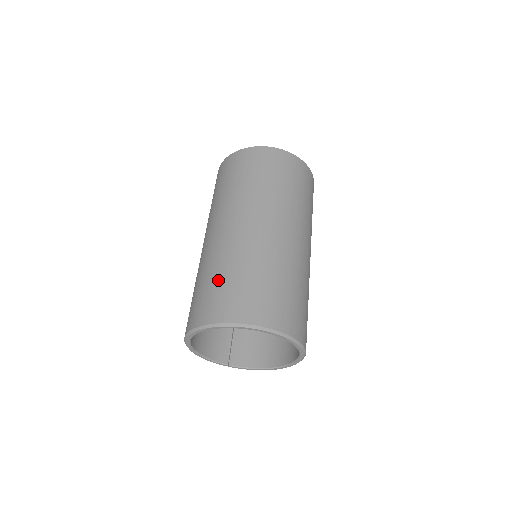
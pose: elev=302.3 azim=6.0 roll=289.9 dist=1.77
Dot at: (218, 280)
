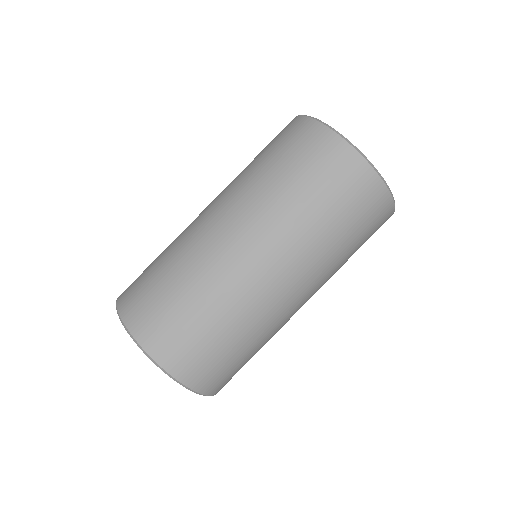
Dot at: (154, 260)
